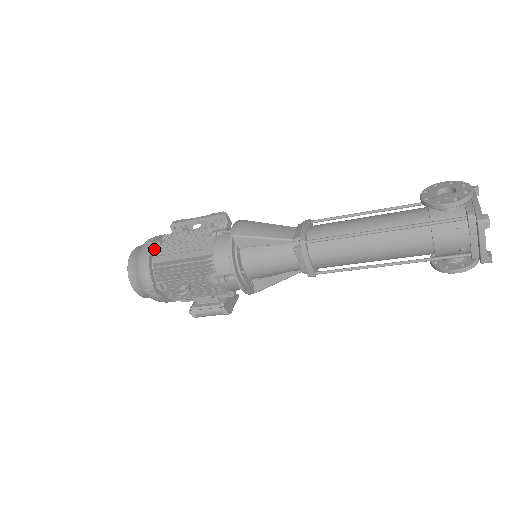
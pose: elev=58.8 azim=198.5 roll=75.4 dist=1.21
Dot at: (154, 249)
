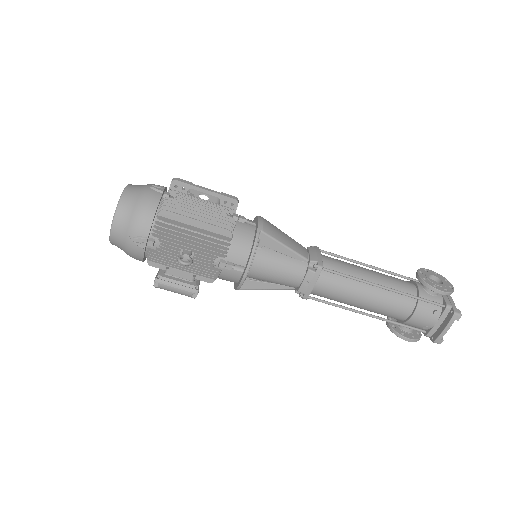
Dot at: (161, 200)
